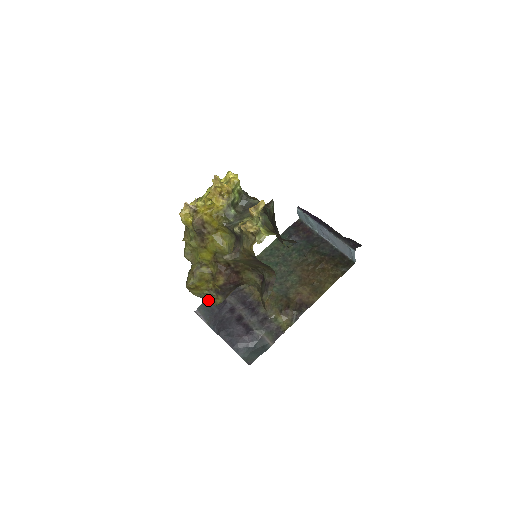
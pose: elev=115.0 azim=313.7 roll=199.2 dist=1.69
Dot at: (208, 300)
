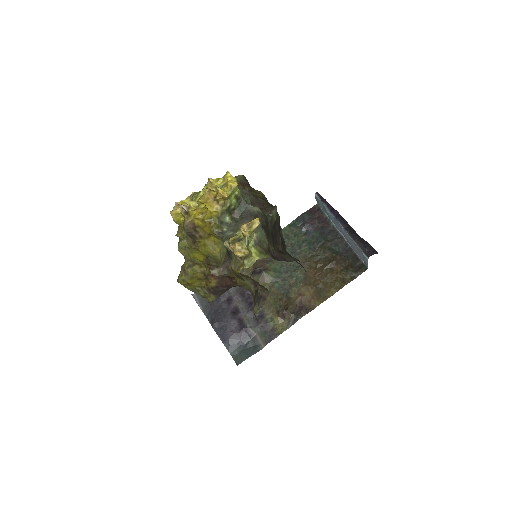
Dot at: (201, 296)
